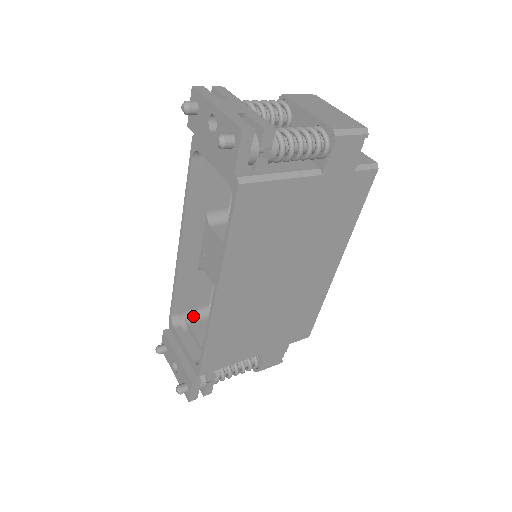
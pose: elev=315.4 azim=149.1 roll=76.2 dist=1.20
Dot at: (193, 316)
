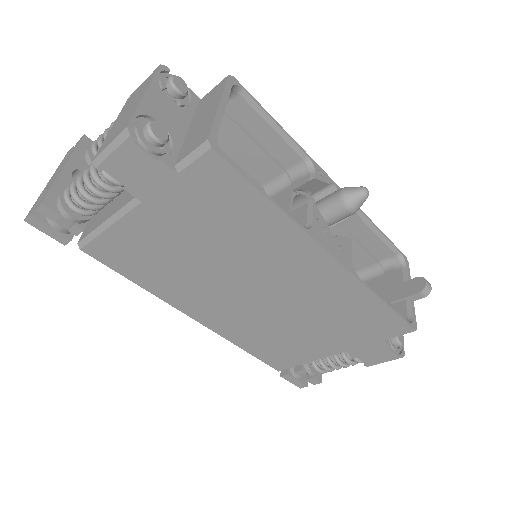
Dot at: occluded
